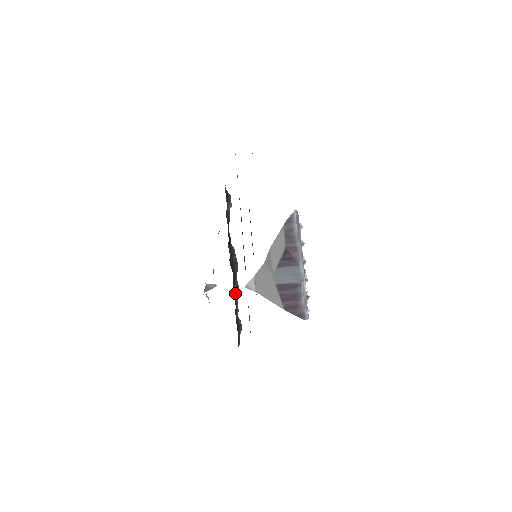
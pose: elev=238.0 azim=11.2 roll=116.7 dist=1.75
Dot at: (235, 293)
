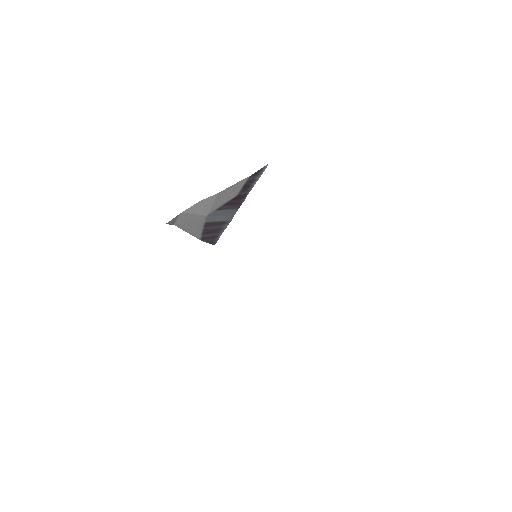
Dot at: occluded
